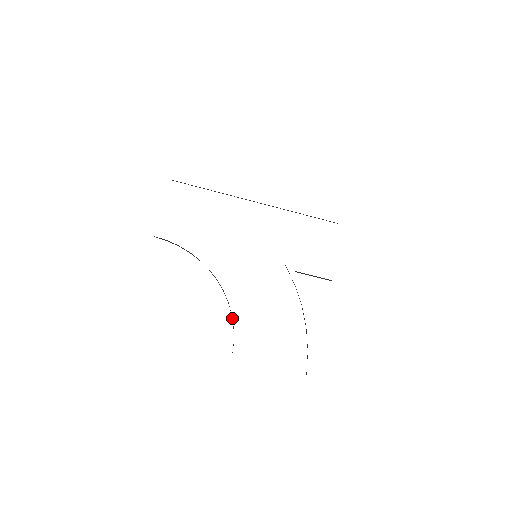
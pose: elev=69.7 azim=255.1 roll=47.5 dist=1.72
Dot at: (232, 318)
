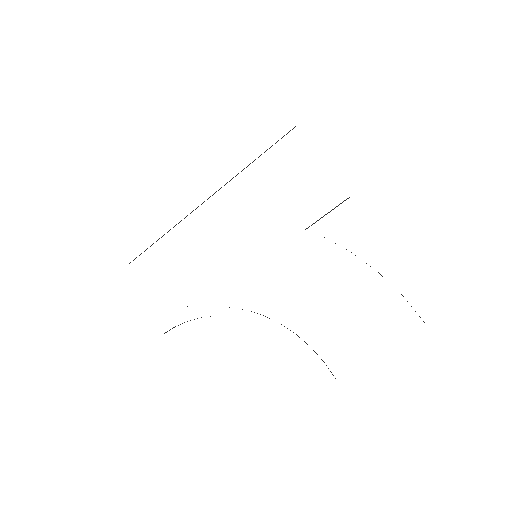
Dot at: occluded
